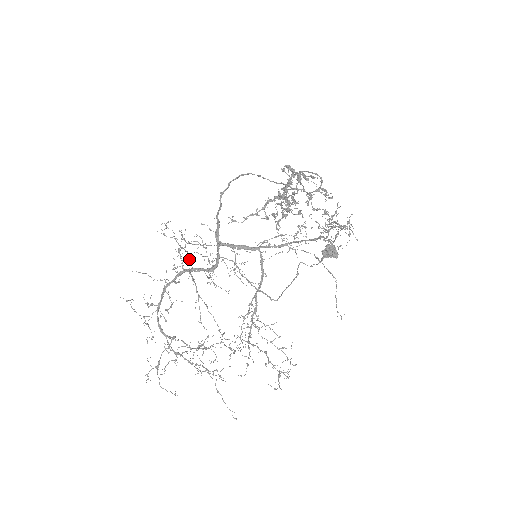
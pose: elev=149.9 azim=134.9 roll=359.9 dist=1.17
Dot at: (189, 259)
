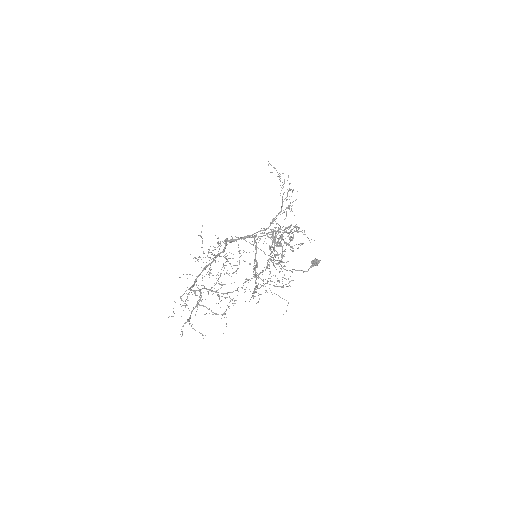
Dot at: occluded
